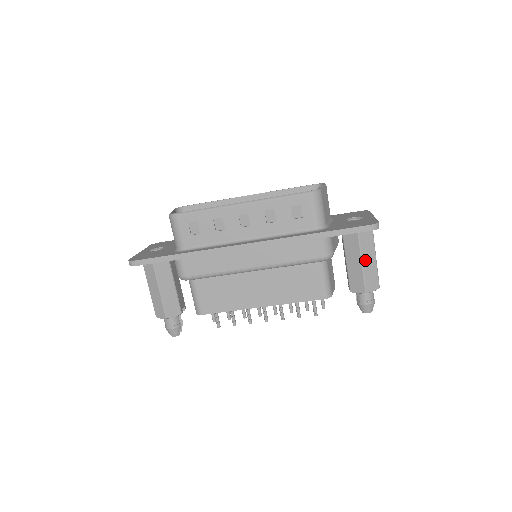
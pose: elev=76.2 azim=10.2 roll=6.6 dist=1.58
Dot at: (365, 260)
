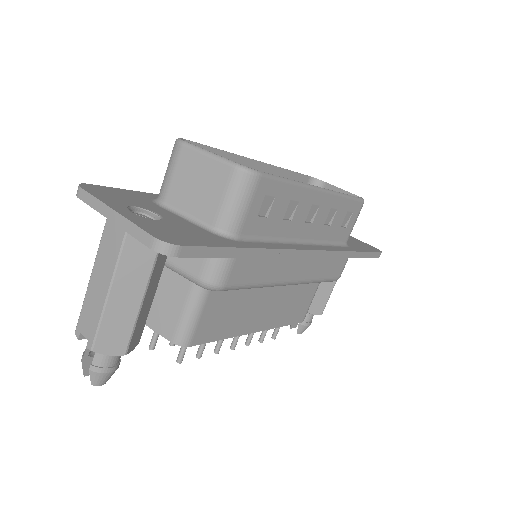
Dot at: (336, 281)
